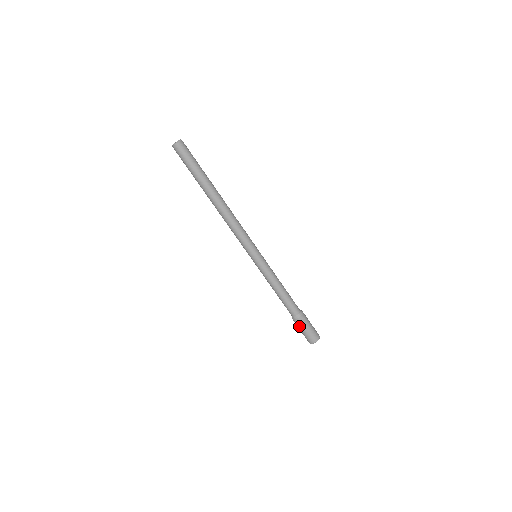
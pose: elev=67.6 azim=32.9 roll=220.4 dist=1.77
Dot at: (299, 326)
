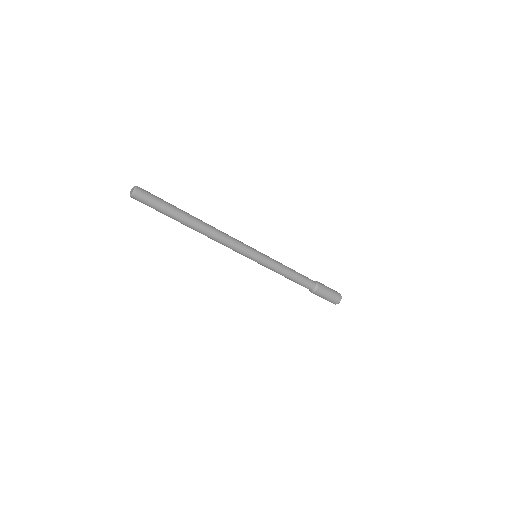
Dot at: (319, 296)
